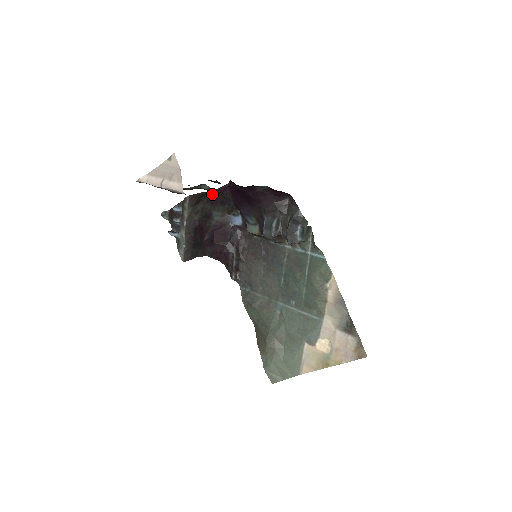
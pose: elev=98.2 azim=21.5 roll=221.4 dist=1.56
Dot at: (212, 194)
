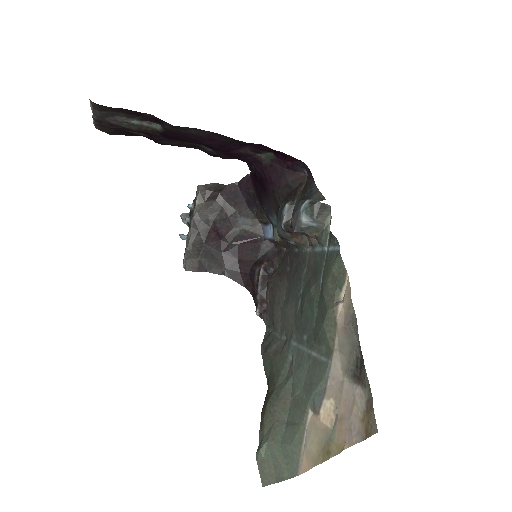
Dot at: (233, 189)
